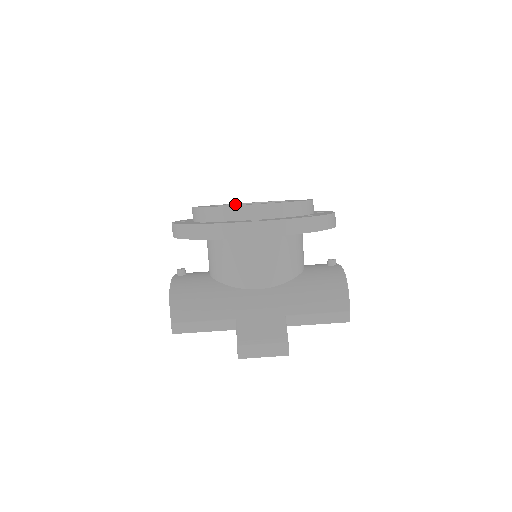
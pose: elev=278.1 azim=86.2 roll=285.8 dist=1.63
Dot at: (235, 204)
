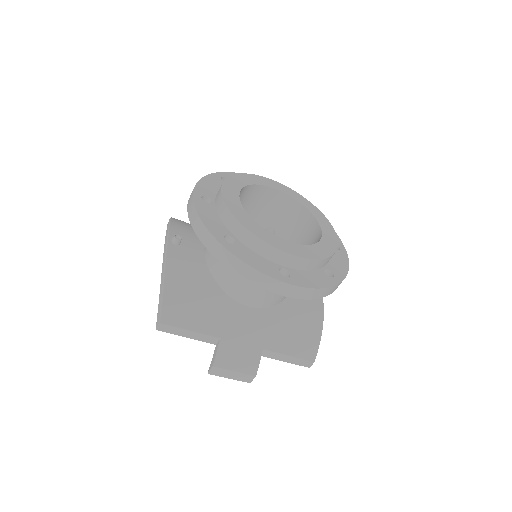
Dot at: (259, 185)
